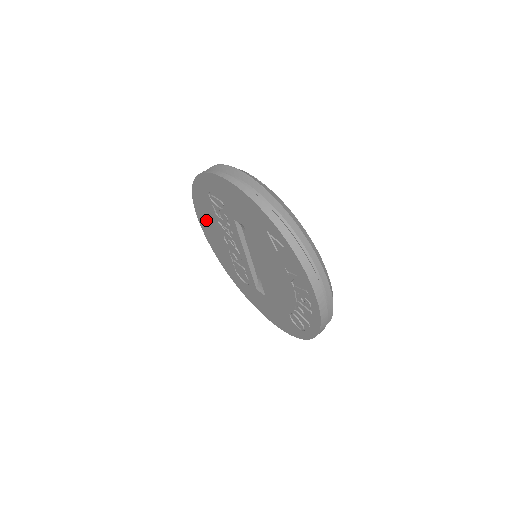
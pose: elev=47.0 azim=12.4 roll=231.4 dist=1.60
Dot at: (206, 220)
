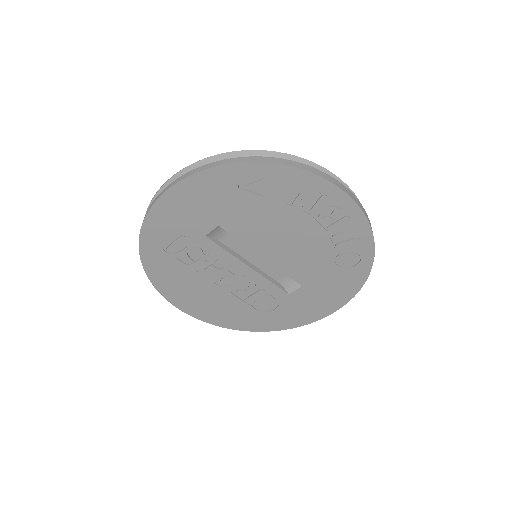
Dot at: (187, 294)
